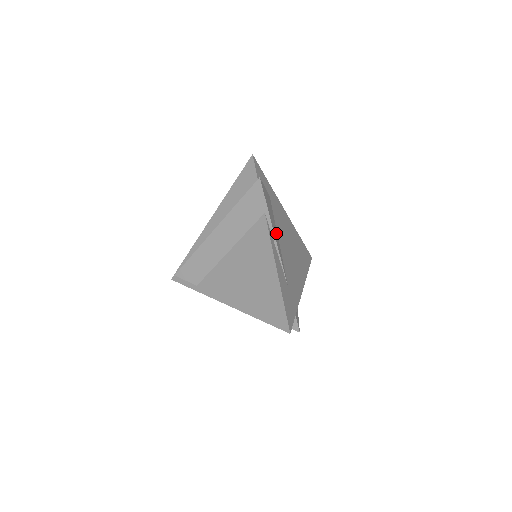
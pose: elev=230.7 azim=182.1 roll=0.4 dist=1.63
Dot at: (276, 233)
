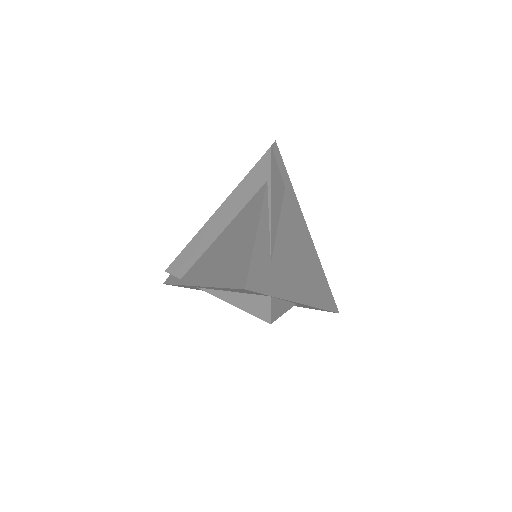
Dot at: (277, 211)
